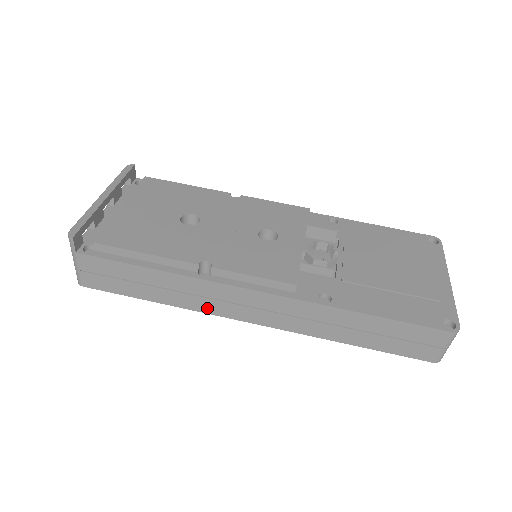
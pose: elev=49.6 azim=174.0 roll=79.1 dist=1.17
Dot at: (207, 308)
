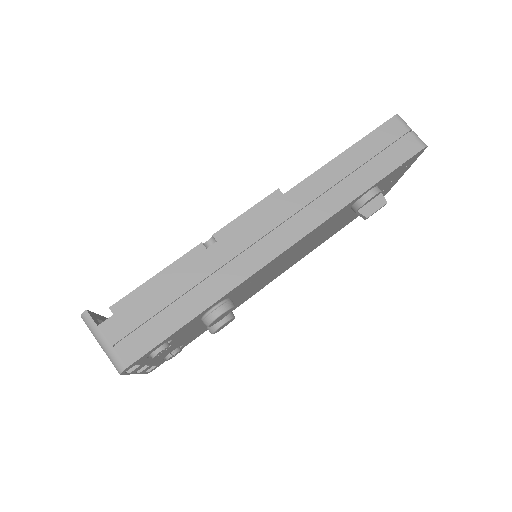
Dot at: (242, 272)
